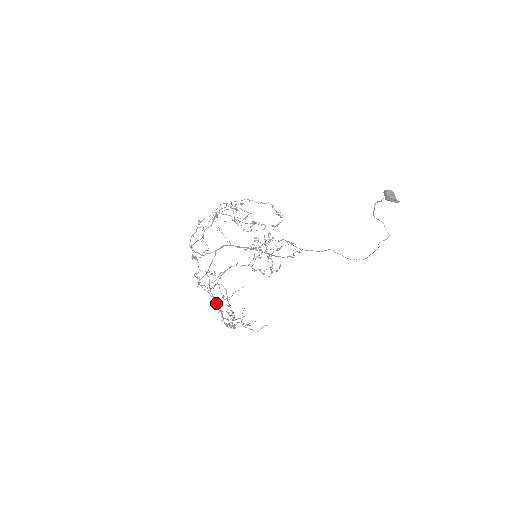
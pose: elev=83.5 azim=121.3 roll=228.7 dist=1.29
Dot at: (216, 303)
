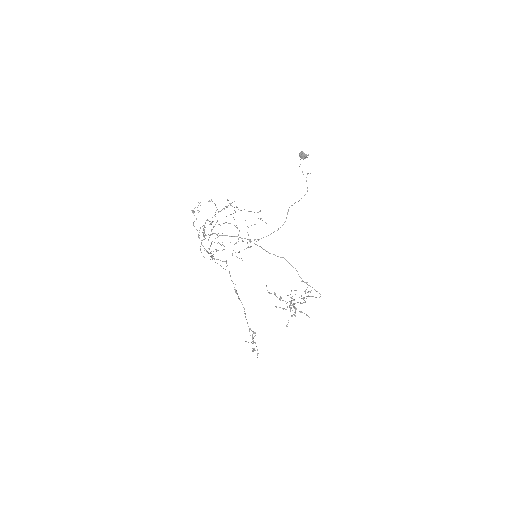
Dot at: (203, 235)
